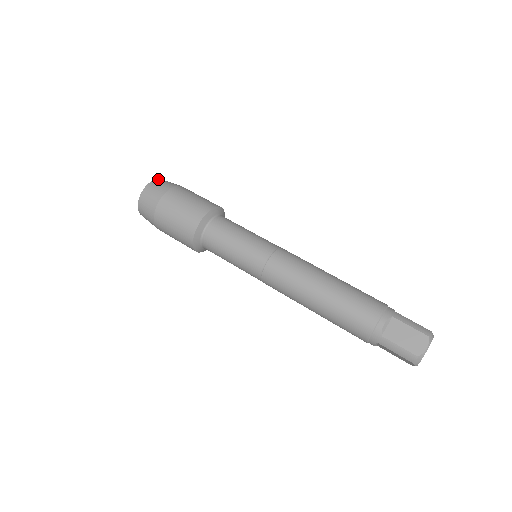
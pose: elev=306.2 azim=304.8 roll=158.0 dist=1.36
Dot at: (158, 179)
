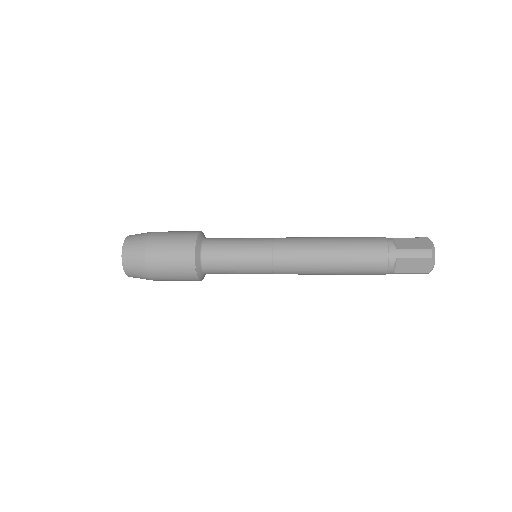
Dot at: occluded
